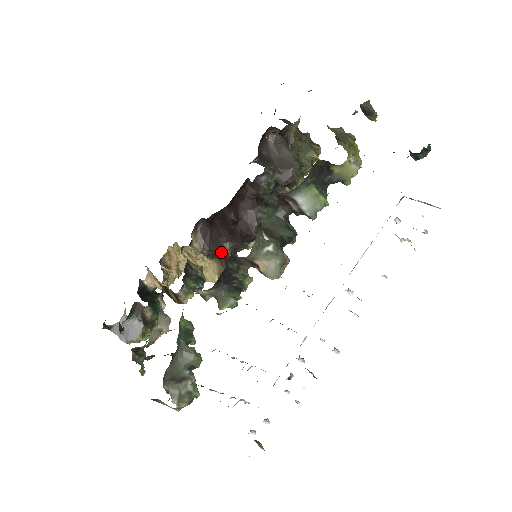
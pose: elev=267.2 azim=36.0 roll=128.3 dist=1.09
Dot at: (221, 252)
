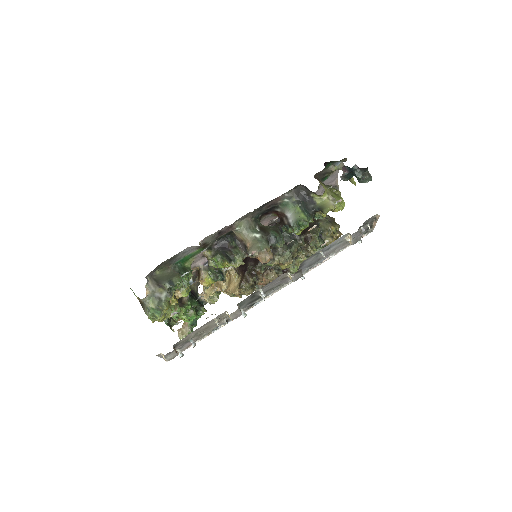
Dot at: (245, 267)
